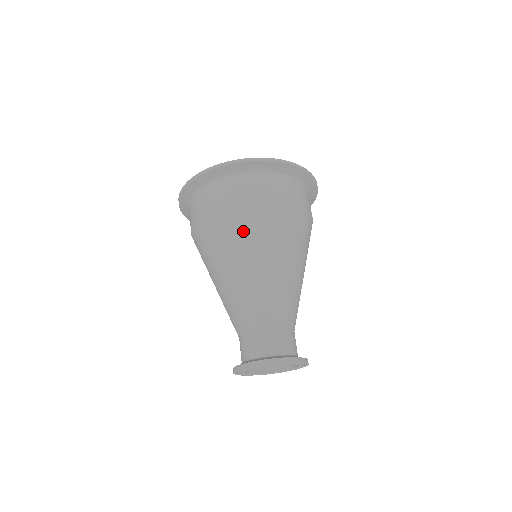
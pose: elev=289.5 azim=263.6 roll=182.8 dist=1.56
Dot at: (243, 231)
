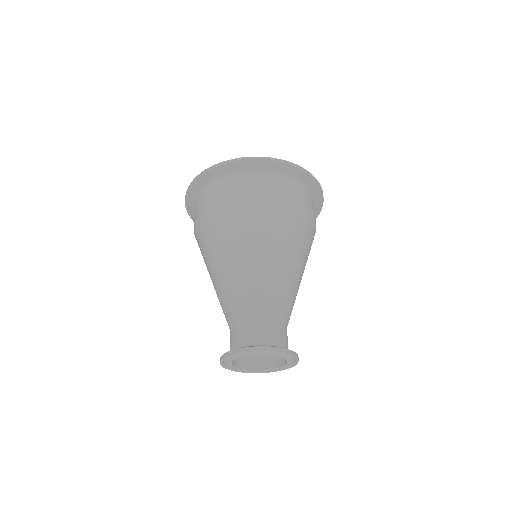
Dot at: (244, 224)
